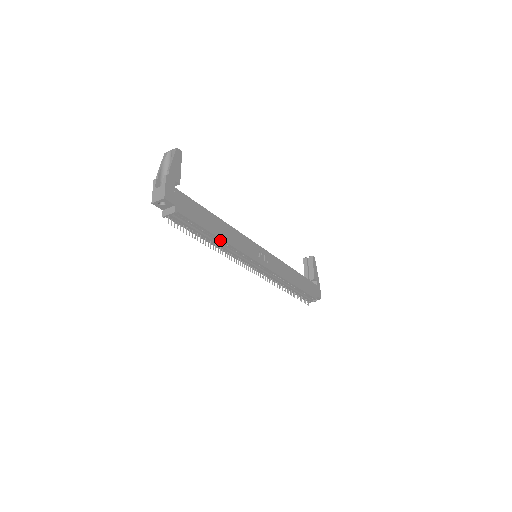
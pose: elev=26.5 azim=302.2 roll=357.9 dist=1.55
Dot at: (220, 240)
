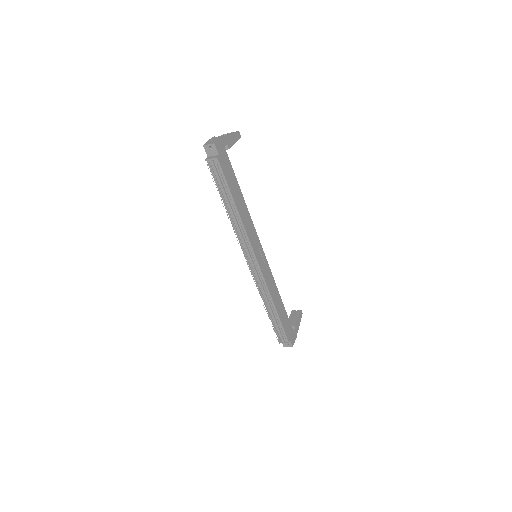
Dot at: (236, 210)
